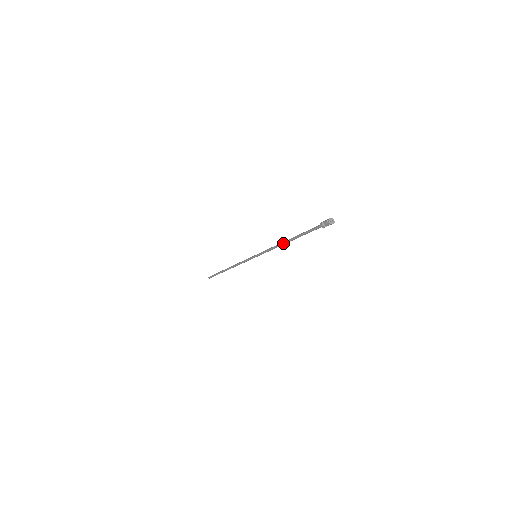
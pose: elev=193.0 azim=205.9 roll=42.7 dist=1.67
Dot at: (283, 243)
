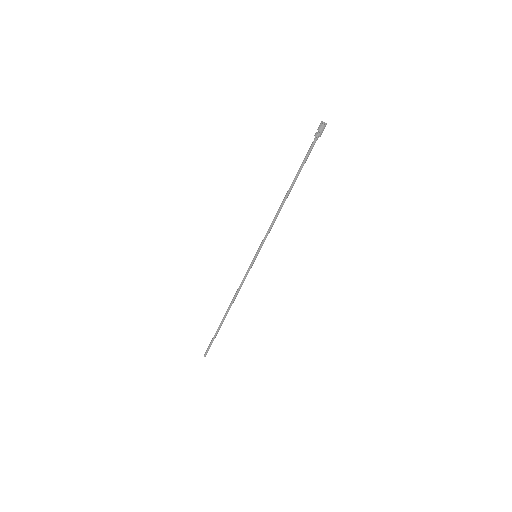
Dot at: (282, 202)
